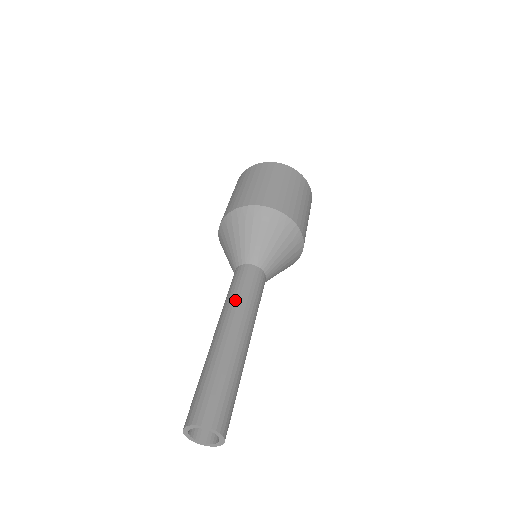
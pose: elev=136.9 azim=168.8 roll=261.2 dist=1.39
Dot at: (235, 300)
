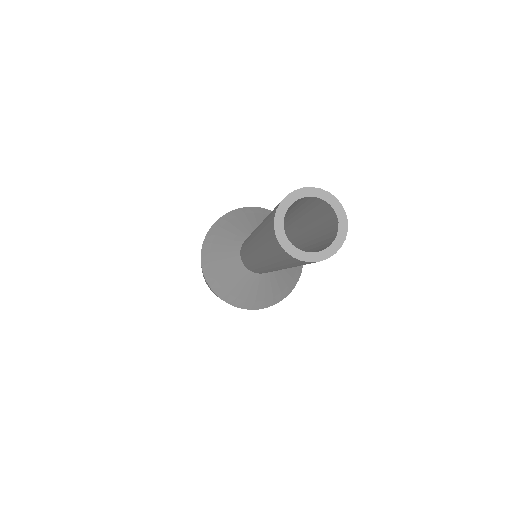
Dot at: occluded
